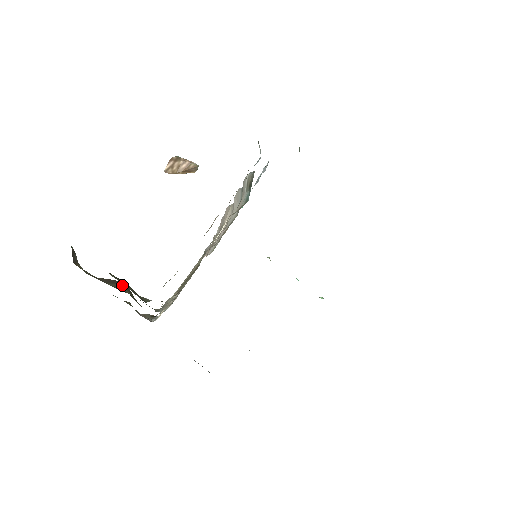
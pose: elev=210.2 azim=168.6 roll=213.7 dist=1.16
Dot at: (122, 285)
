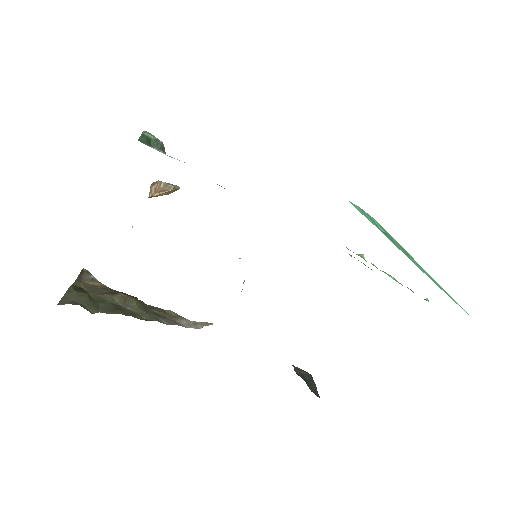
Dot at: (114, 295)
